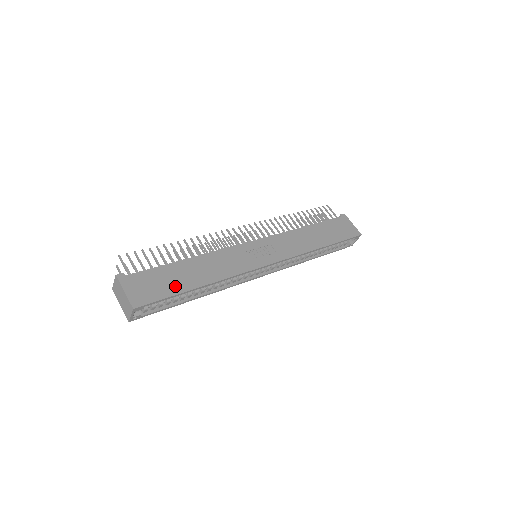
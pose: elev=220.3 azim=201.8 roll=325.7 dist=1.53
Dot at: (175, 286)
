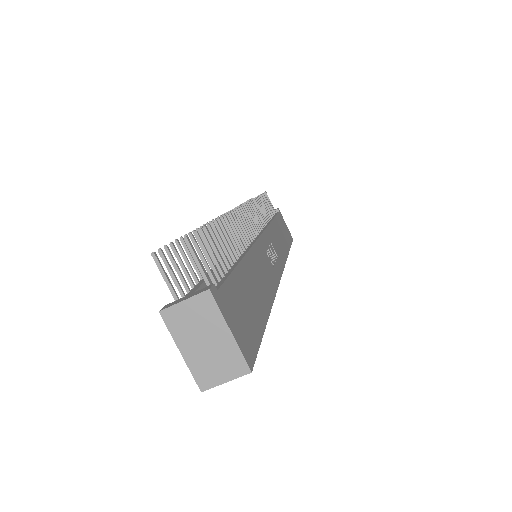
Dot at: (257, 314)
